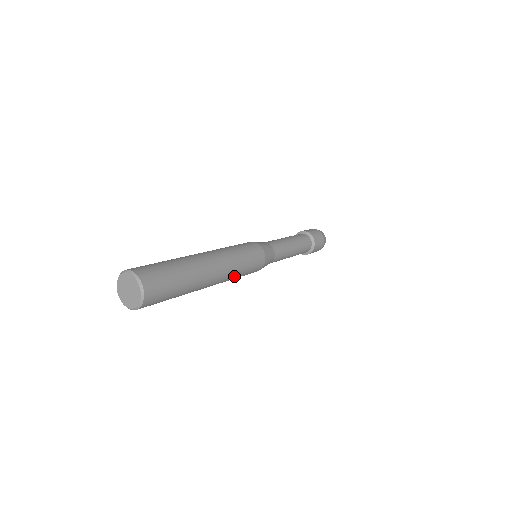
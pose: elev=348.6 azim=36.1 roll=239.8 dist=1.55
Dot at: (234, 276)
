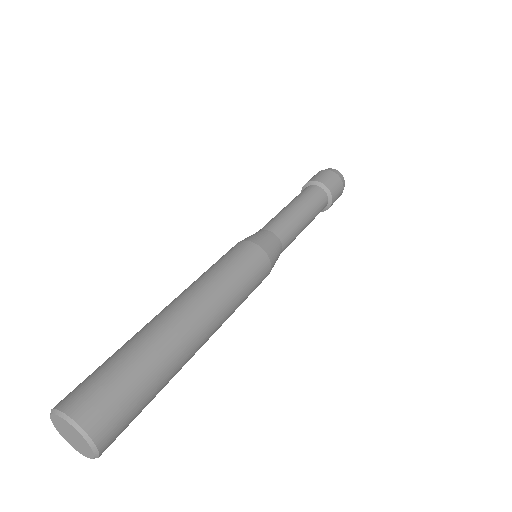
Dot at: occluded
